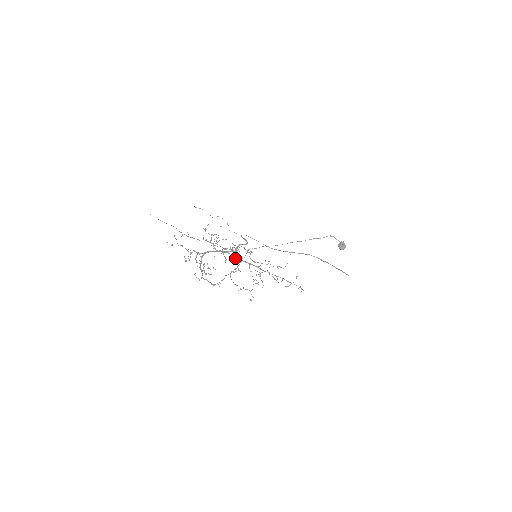
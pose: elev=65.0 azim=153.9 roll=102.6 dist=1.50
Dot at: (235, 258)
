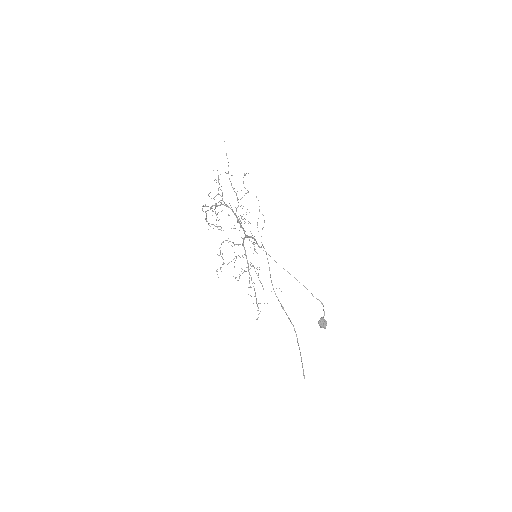
Dot at: occluded
